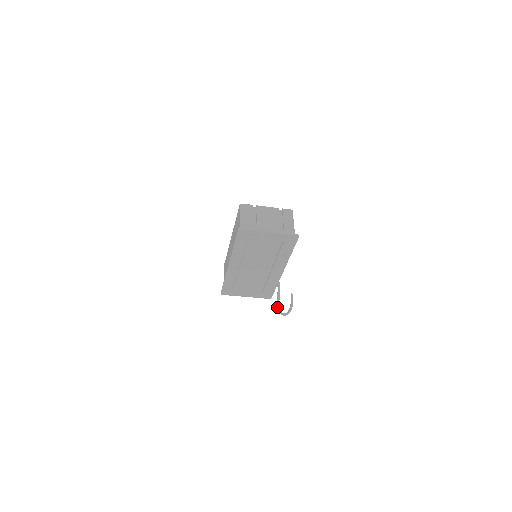
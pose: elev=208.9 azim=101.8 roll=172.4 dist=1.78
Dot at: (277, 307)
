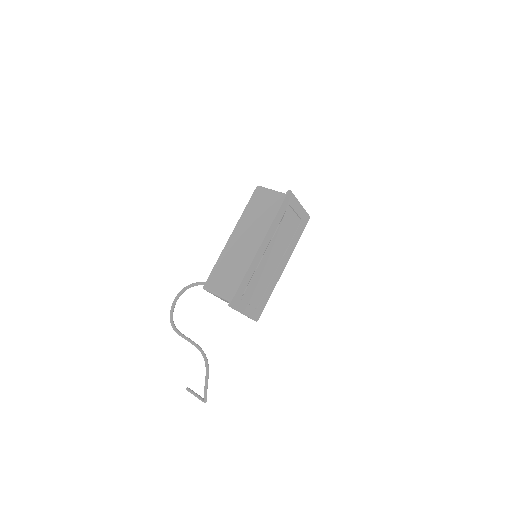
Dot at: (207, 383)
